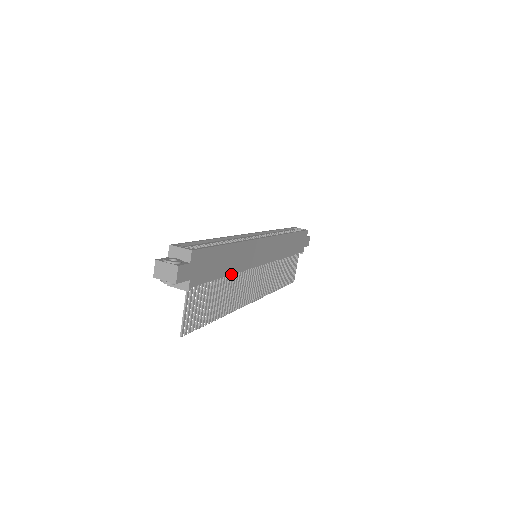
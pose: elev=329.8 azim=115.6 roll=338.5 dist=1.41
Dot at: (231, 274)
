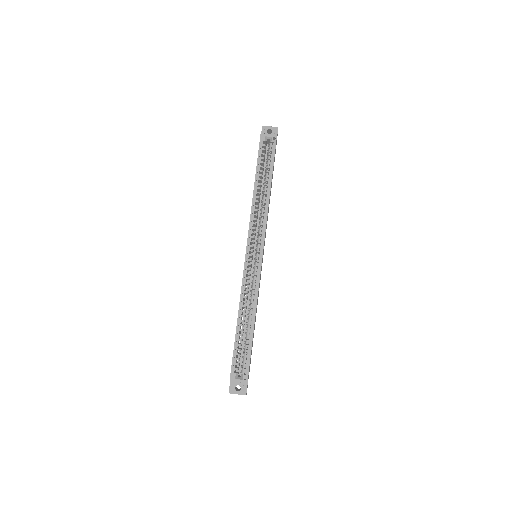
Dot at: occluded
